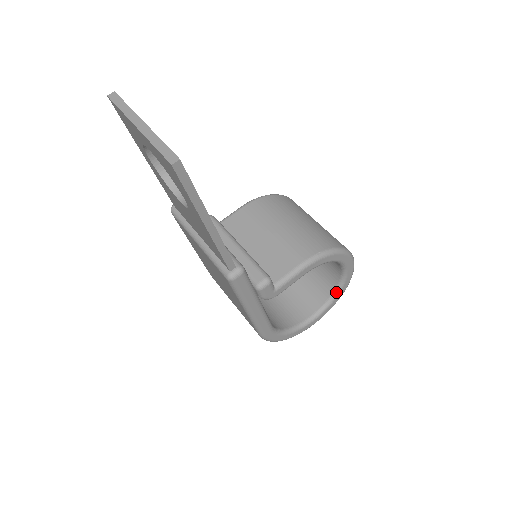
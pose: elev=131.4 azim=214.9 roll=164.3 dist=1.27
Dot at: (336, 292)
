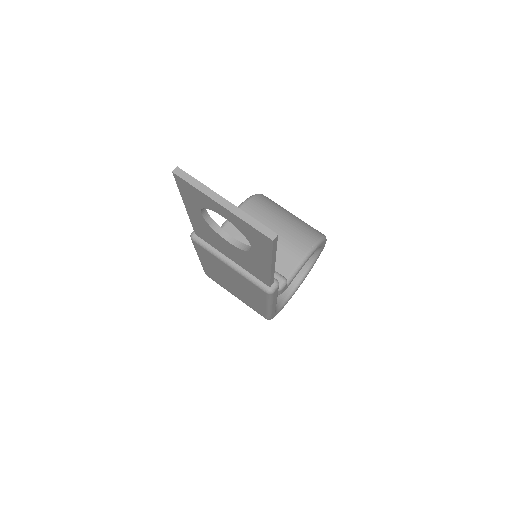
Dot at: (310, 266)
